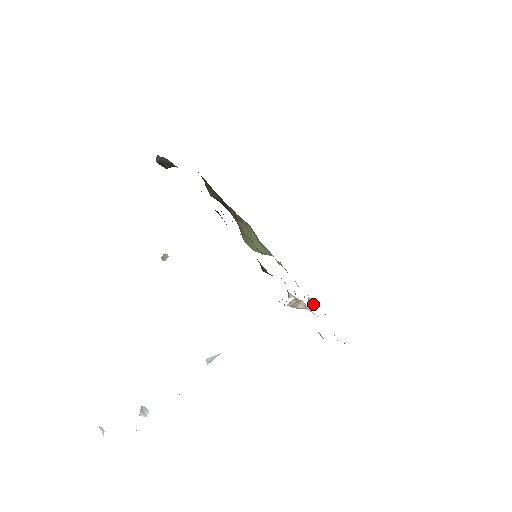
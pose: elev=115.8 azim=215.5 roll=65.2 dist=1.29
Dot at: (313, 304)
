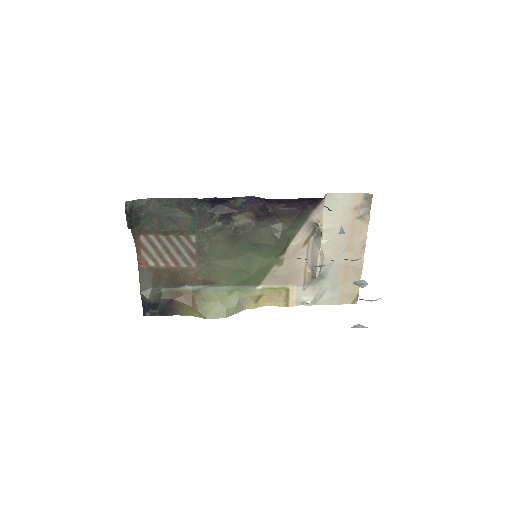
Dot at: (312, 297)
